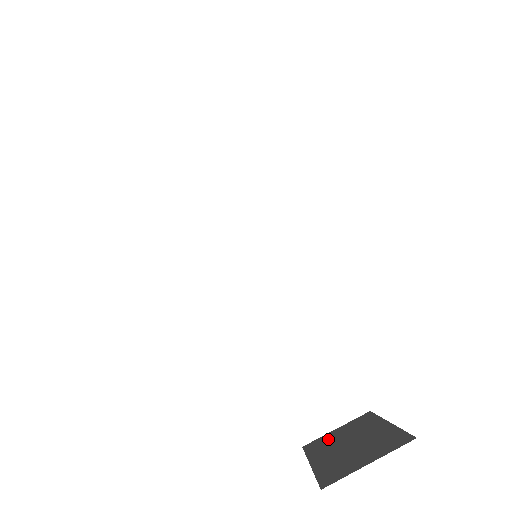
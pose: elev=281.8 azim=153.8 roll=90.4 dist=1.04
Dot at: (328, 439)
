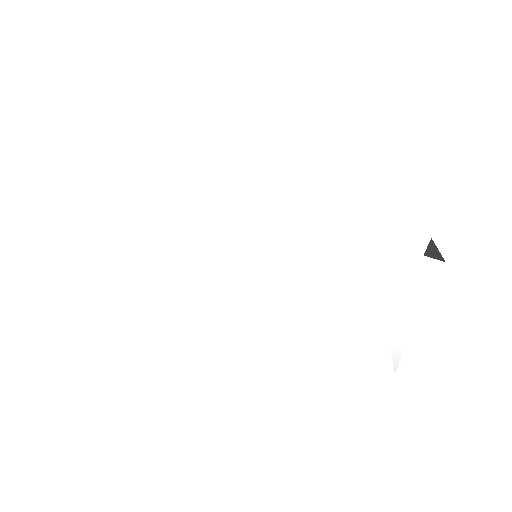
Dot at: occluded
